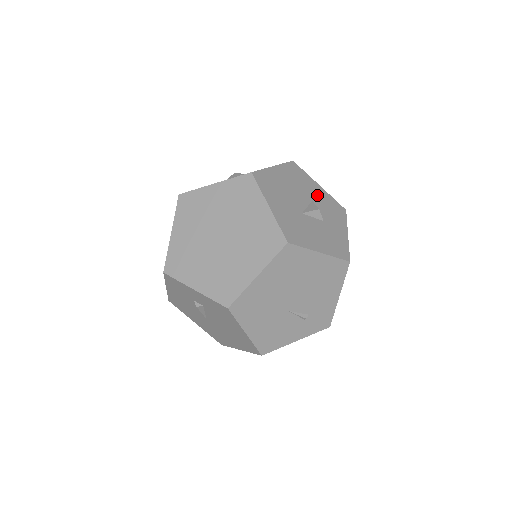
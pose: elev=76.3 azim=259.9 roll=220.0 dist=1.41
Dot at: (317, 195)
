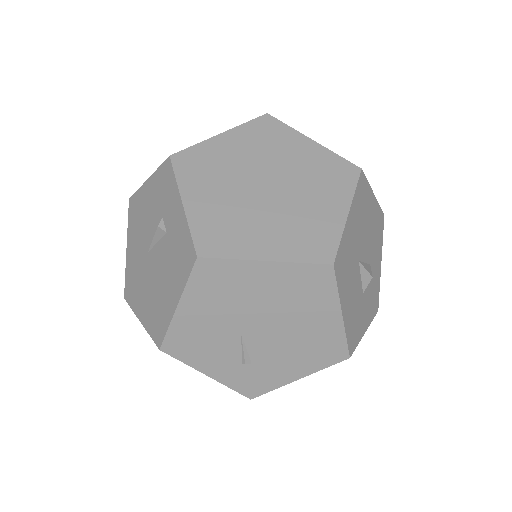
Dot at: (375, 266)
